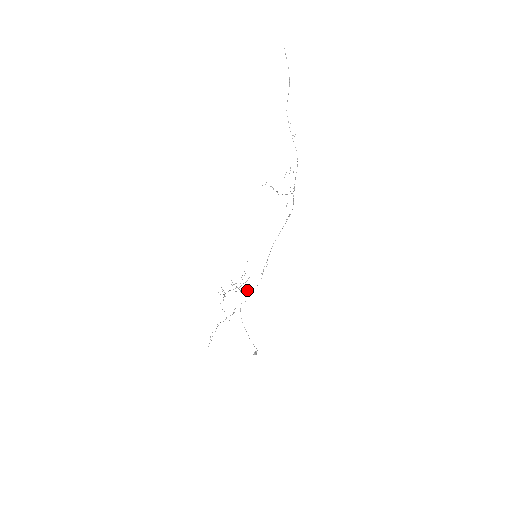
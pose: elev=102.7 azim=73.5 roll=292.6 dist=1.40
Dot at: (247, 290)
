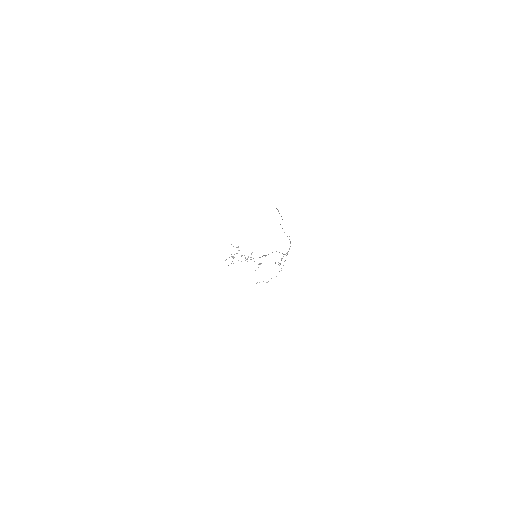
Dot at: occluded
